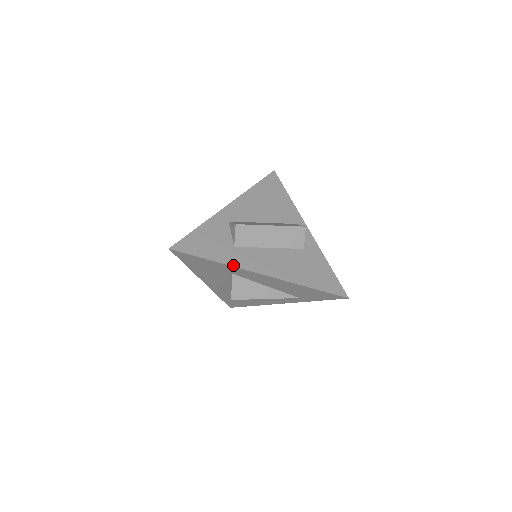
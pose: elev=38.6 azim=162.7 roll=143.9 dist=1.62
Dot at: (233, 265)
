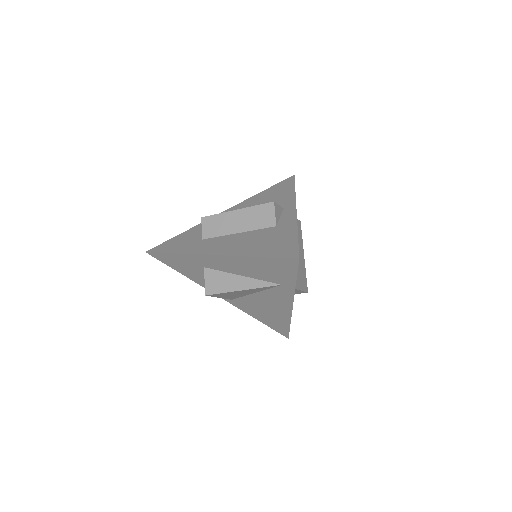
Dot at: (189, 253)
